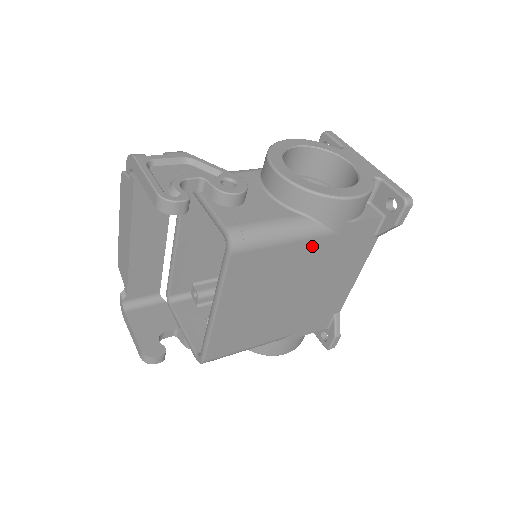
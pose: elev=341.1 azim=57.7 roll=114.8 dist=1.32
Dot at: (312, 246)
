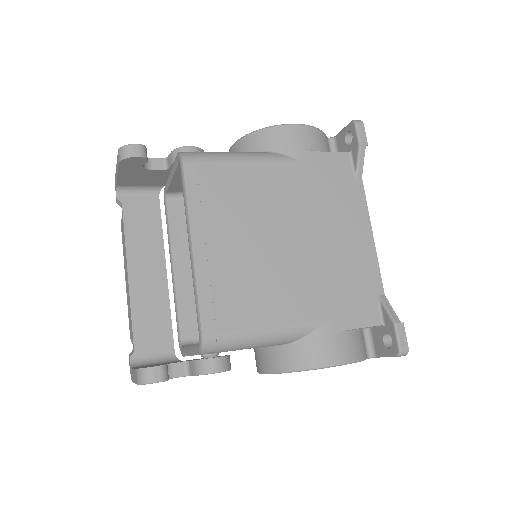
Dot at: (278, 173)
